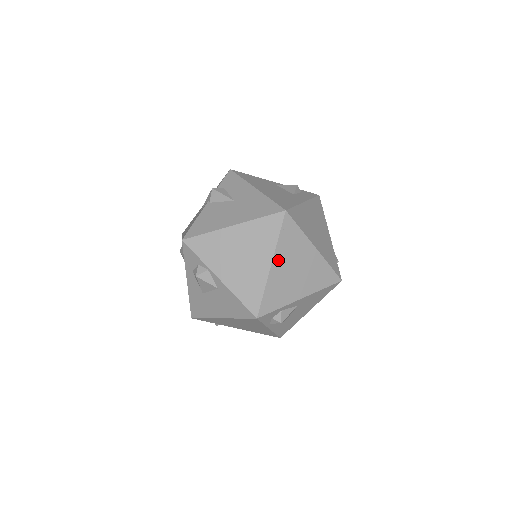
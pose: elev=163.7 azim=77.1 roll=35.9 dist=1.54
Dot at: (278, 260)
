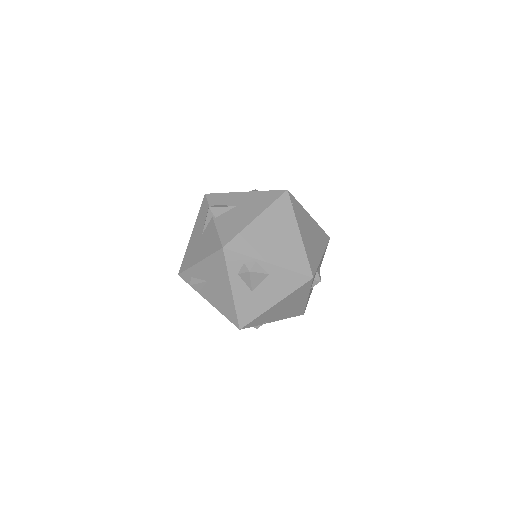
Dot at: (301, 229)
